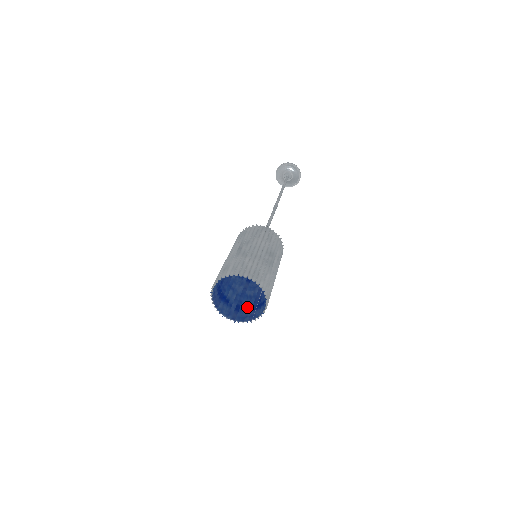
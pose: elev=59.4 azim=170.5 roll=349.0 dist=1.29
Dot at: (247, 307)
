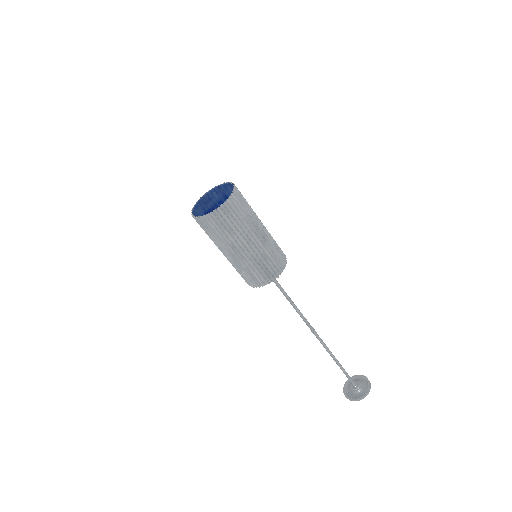
Dot at: (208, 232)
